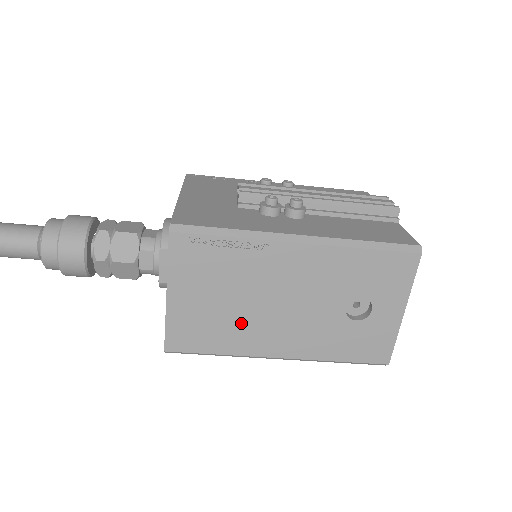
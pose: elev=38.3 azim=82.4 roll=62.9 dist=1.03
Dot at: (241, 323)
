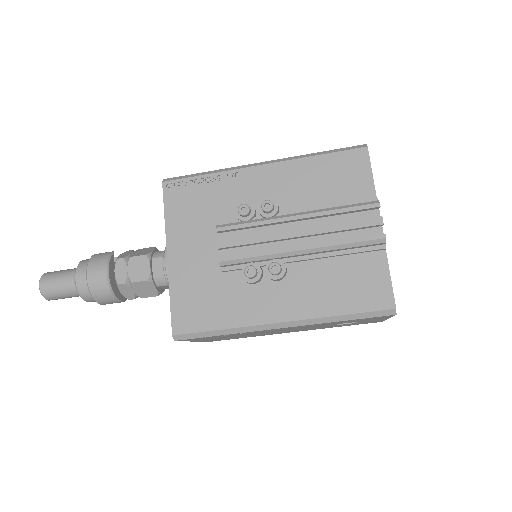
Dot at: (255, 335)
